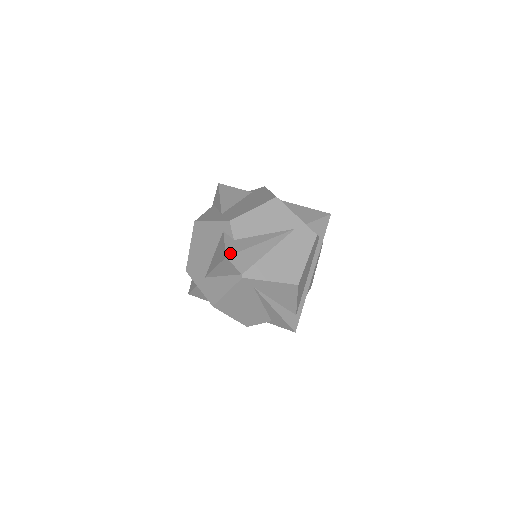
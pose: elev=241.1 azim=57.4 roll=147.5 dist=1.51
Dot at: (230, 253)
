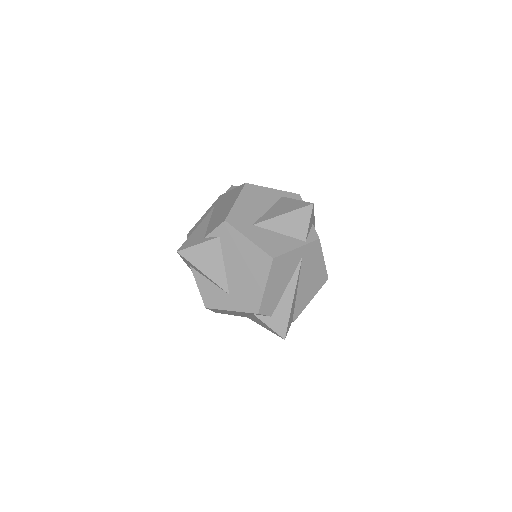
Dot at: (283, 334)
